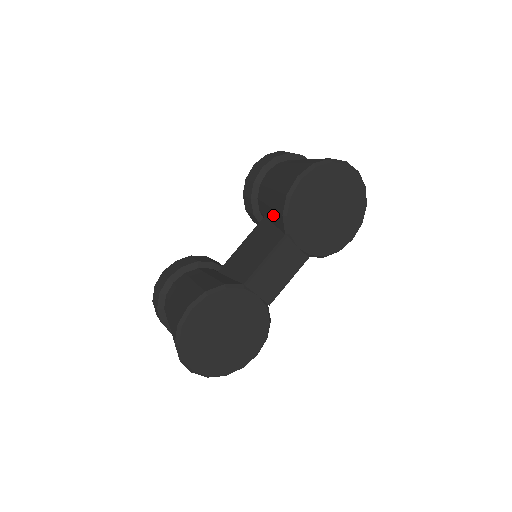
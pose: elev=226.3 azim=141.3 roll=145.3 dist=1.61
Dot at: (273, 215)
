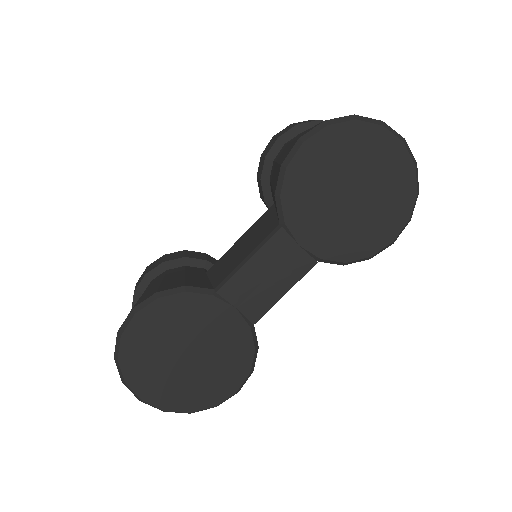
Dot at: occluded
